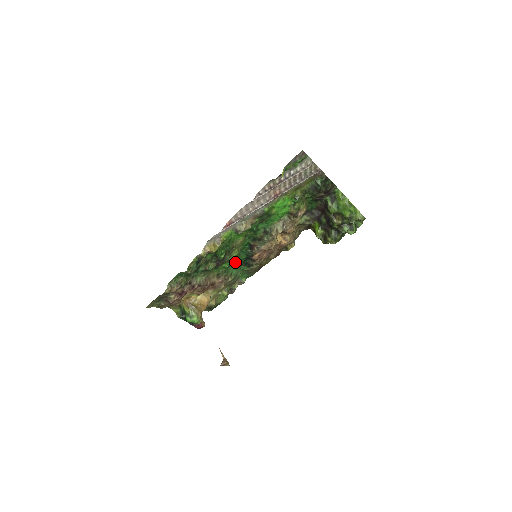
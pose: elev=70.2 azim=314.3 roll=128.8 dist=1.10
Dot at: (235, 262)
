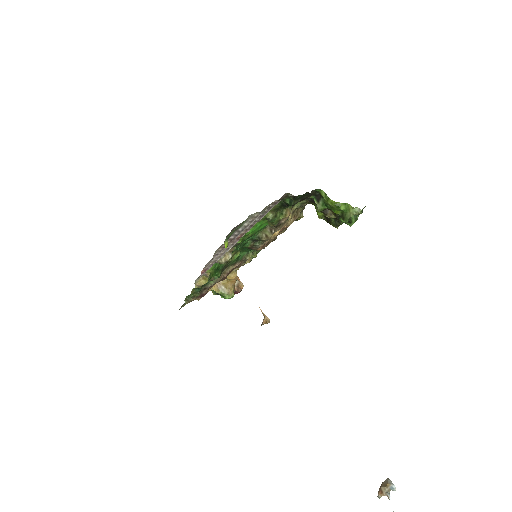
Dot at: occluded
